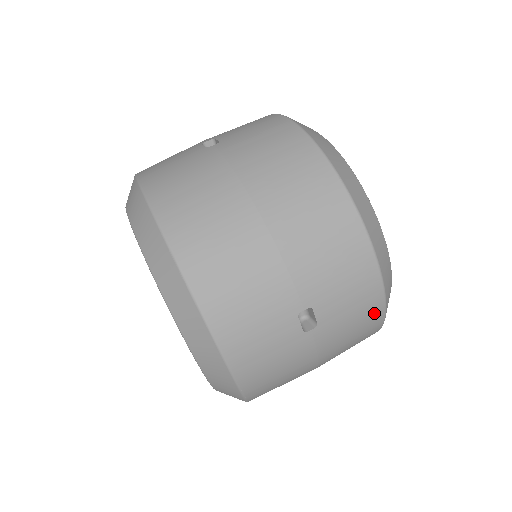
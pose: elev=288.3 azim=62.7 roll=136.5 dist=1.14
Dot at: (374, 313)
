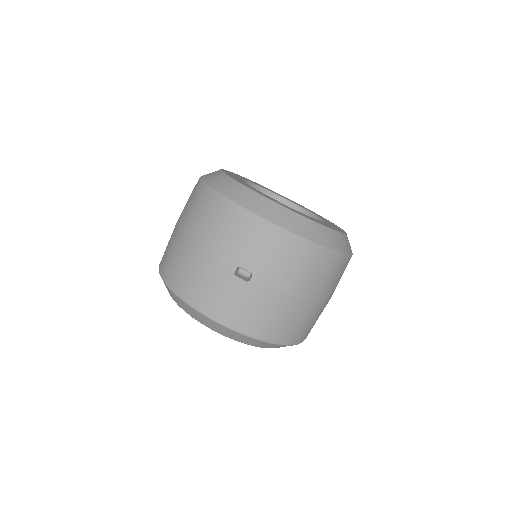
Dot at: (290, 243)
